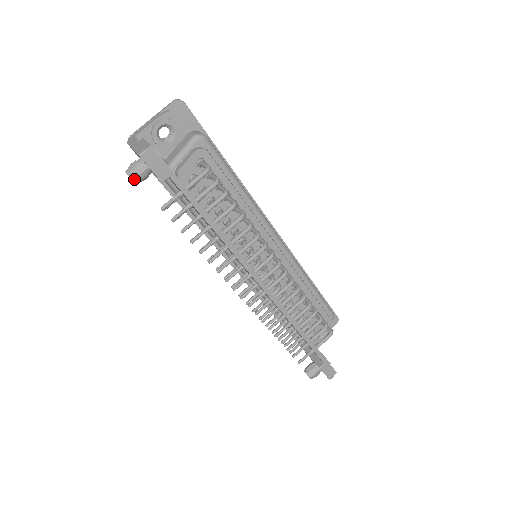
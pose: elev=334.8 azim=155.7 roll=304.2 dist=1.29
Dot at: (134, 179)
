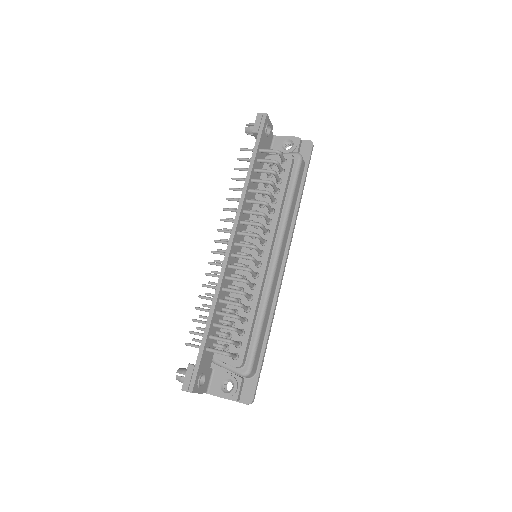
Dot at: (247, 128)
